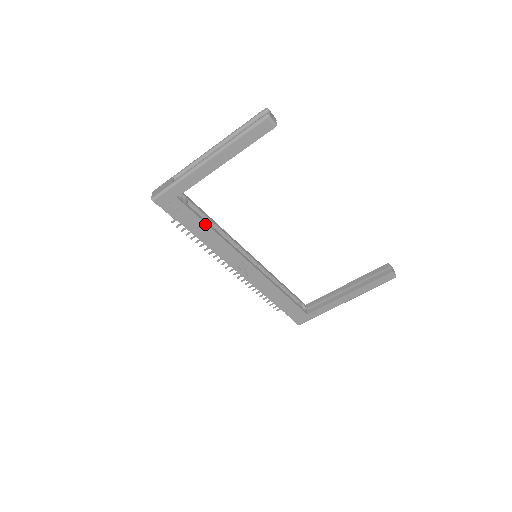
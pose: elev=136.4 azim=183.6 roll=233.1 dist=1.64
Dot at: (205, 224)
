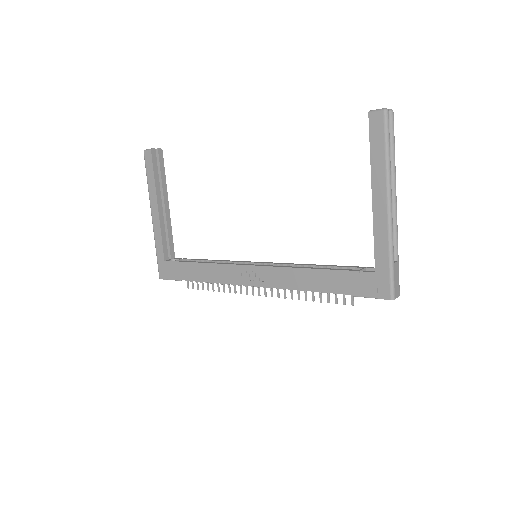
Dot at: (193, 264)
